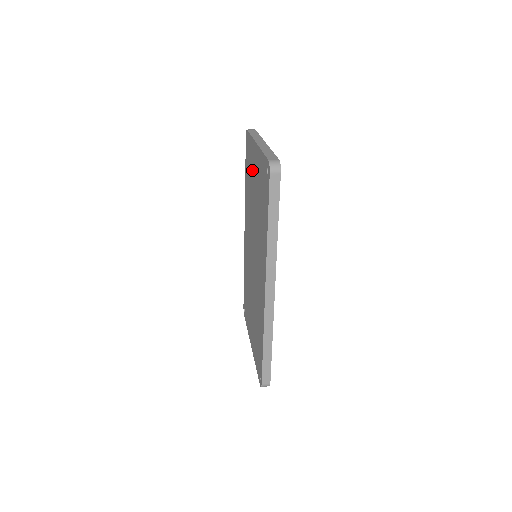
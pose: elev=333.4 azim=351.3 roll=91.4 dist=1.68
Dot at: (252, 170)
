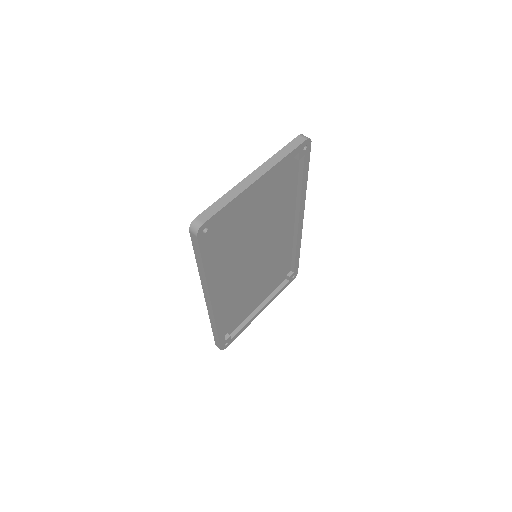
Dot at: occluded
